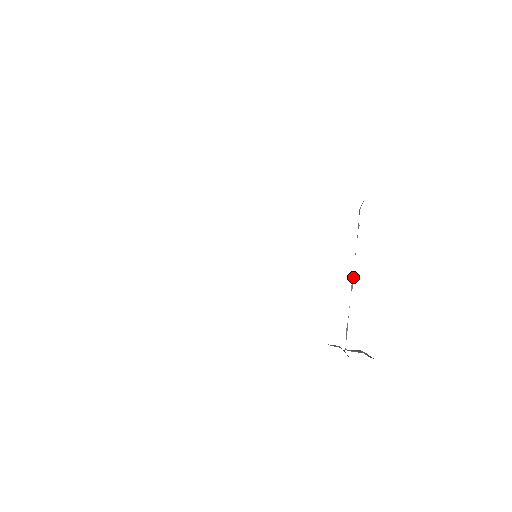
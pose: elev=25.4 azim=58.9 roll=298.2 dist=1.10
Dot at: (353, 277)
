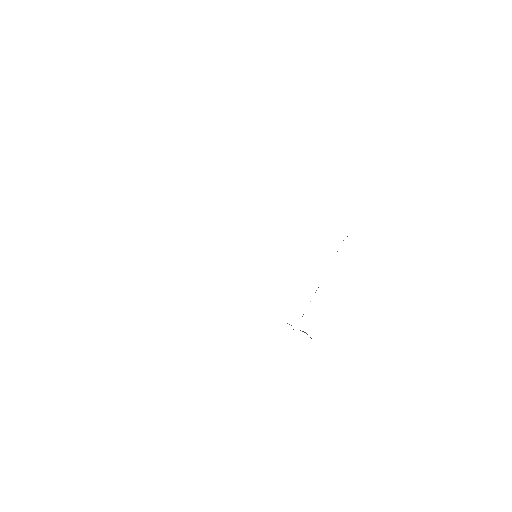
Dot at: occluded
